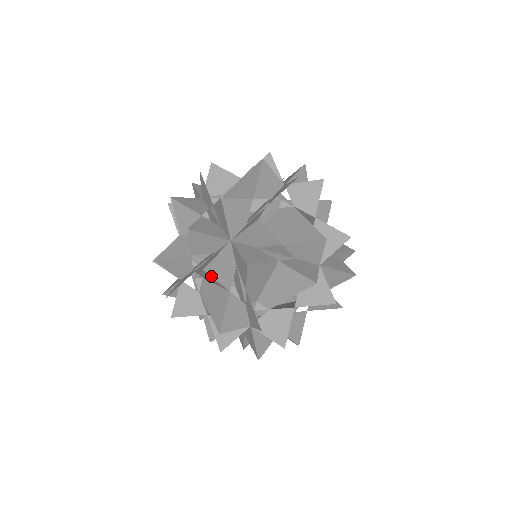
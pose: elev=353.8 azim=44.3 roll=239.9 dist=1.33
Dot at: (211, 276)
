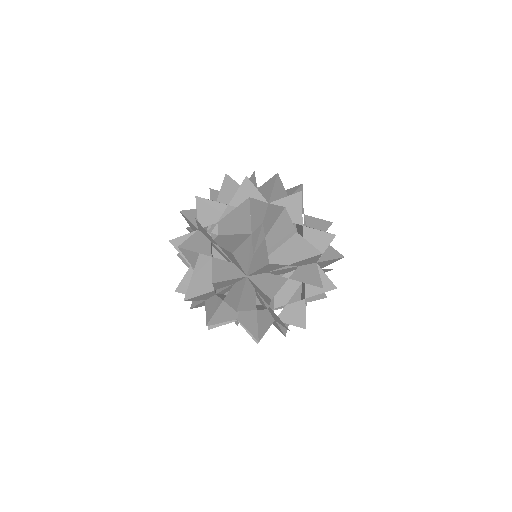
Dot at: (250, 208)
